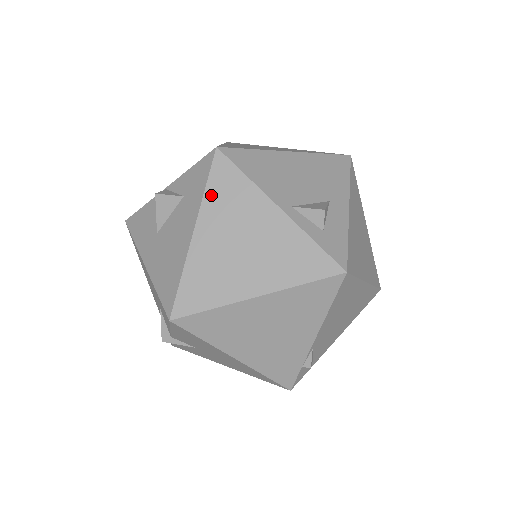
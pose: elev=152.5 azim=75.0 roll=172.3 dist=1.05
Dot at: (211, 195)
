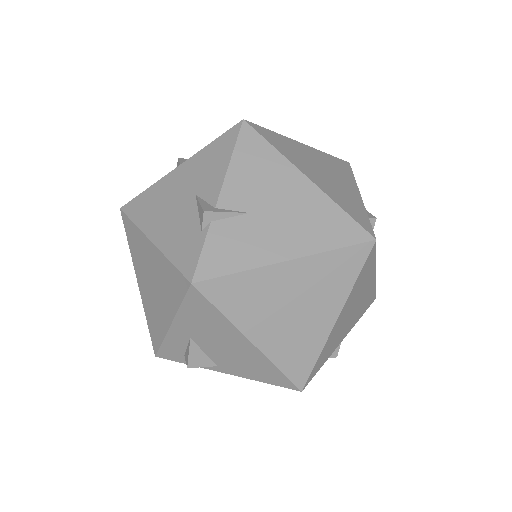
Dot at: occluded
